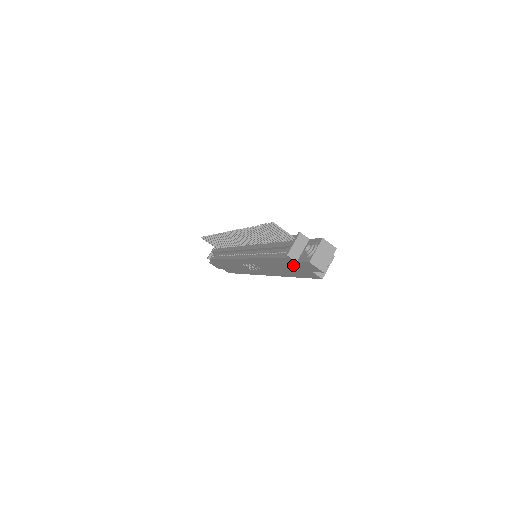
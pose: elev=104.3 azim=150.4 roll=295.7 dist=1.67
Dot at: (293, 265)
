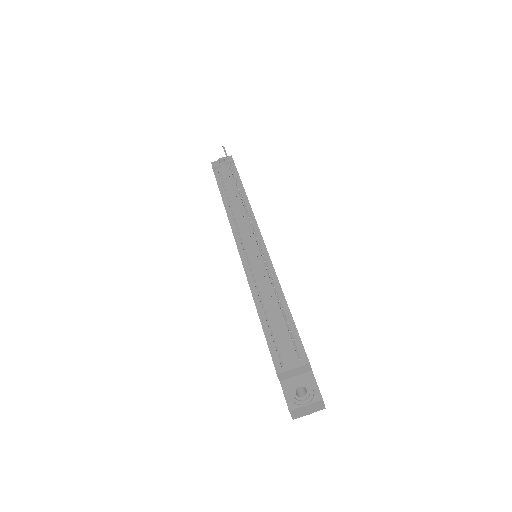
Dot at: occluded
